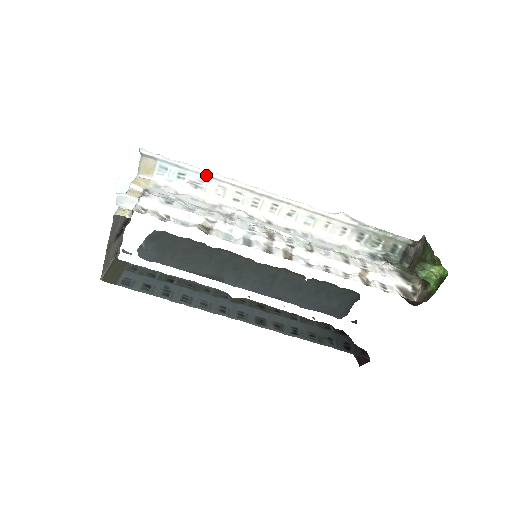
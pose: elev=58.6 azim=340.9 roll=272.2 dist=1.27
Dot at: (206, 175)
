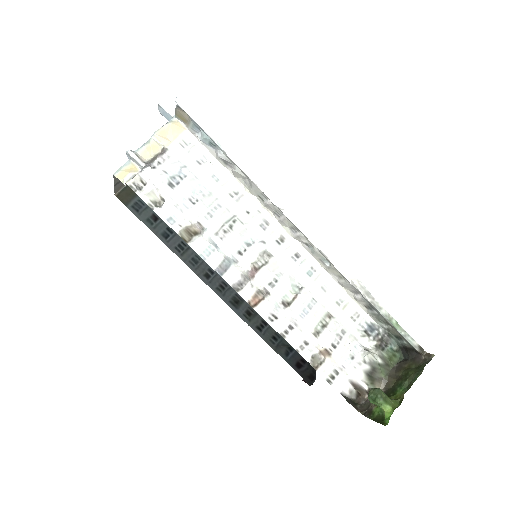
Dot at: (235, 163)
